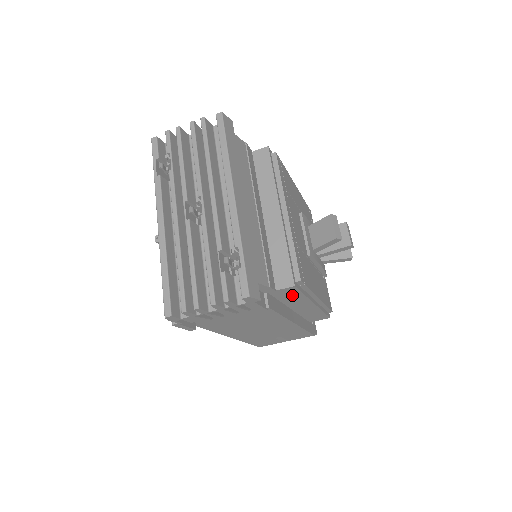
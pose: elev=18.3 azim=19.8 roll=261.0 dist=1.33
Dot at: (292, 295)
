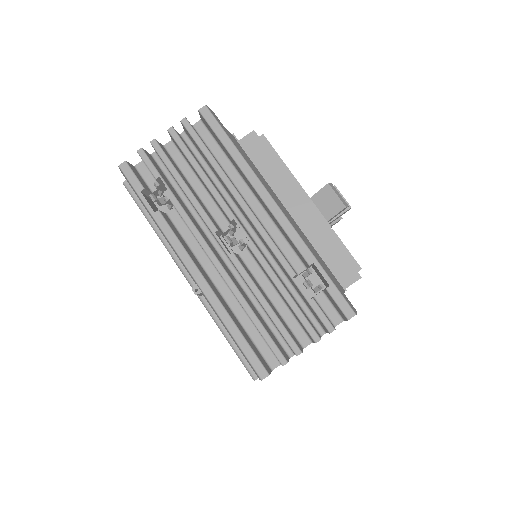
Dot at: occluded
